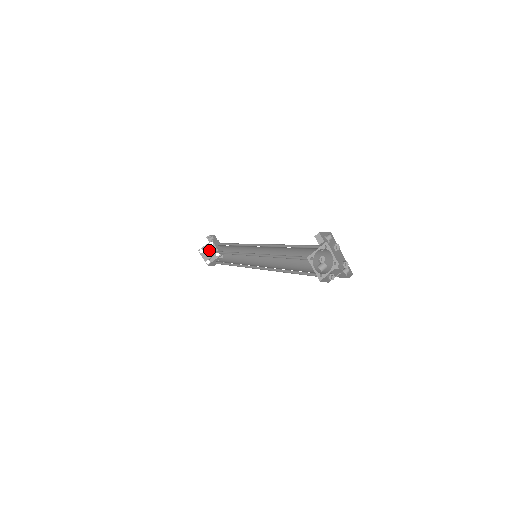
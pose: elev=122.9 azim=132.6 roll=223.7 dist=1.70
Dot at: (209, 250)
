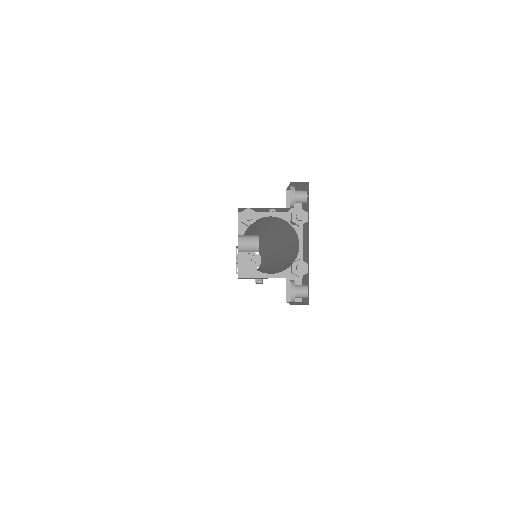
Dot at: (251, 258)
